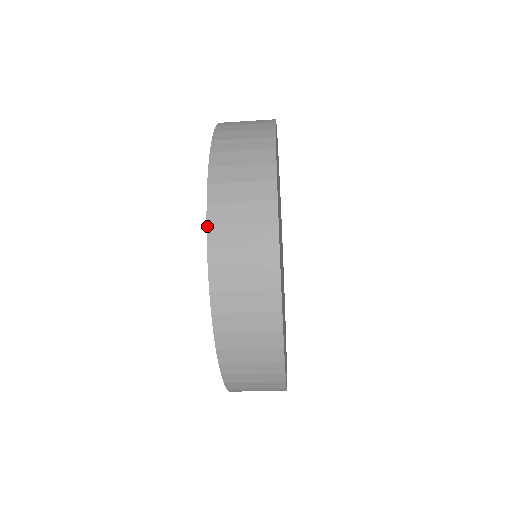
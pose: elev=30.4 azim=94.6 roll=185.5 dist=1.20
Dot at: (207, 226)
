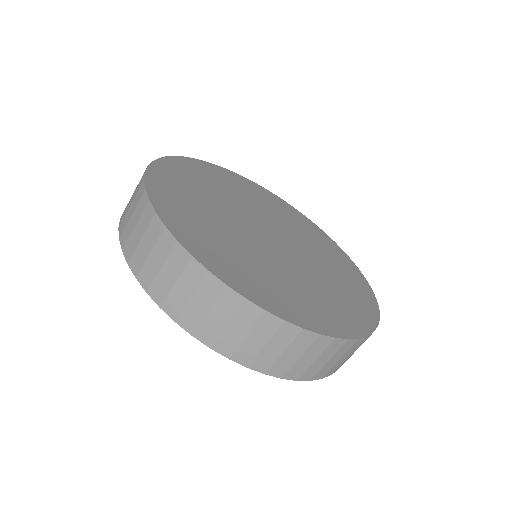
Dot at: (122, 251)
